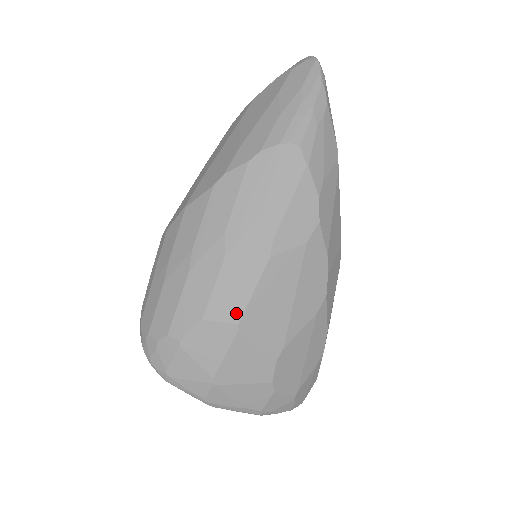
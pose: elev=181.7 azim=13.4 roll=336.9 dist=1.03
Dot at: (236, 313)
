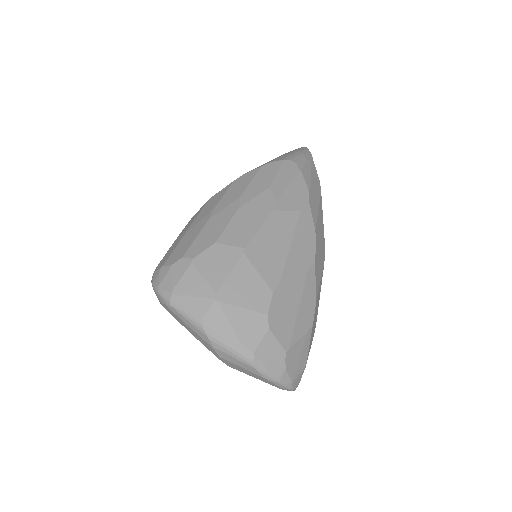
Dot at: (244, 241)
